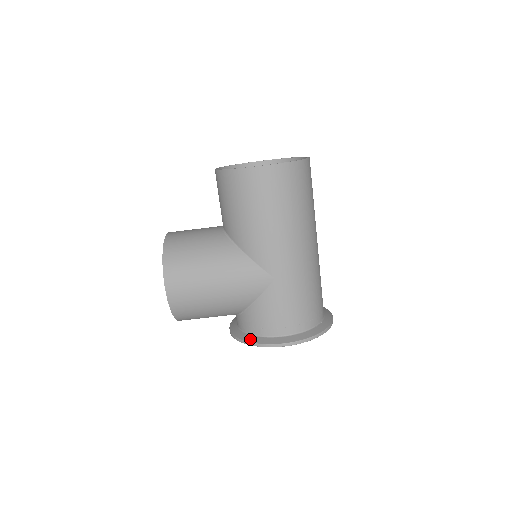
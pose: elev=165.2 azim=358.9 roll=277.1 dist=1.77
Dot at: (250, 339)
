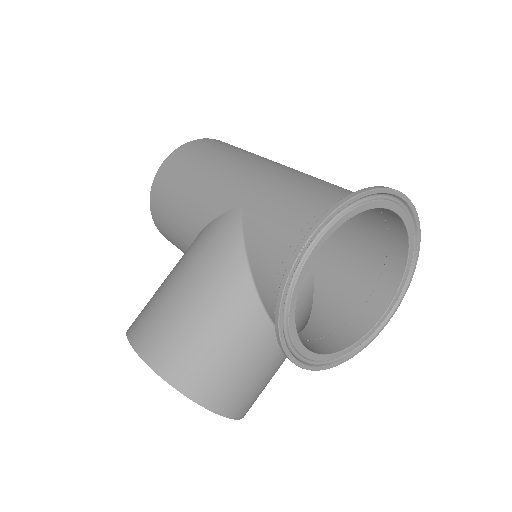
Dot at: occluded
